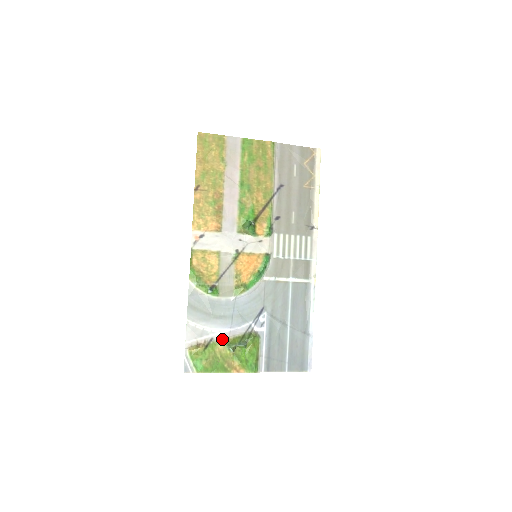
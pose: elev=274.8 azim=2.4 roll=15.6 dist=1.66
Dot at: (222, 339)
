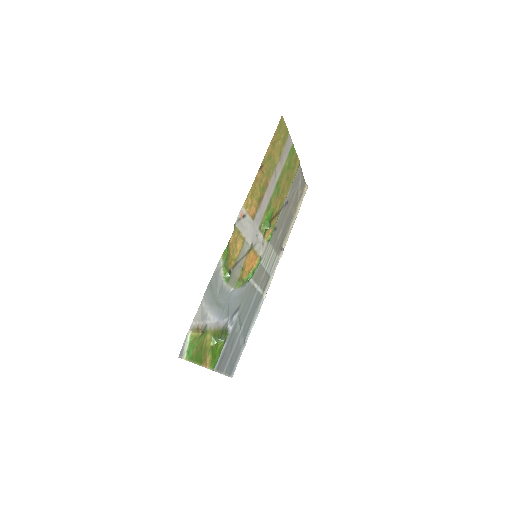
Dot at: (212, 329)
